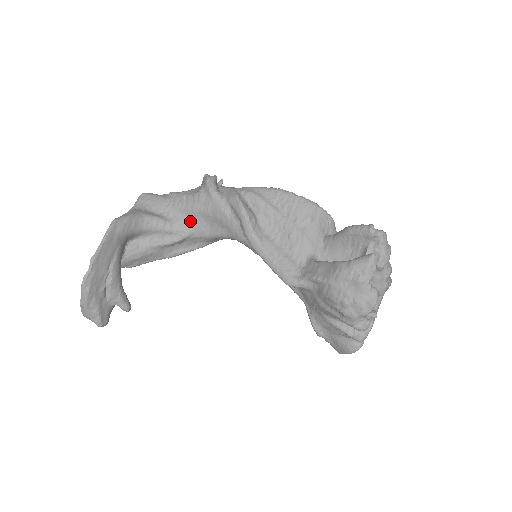
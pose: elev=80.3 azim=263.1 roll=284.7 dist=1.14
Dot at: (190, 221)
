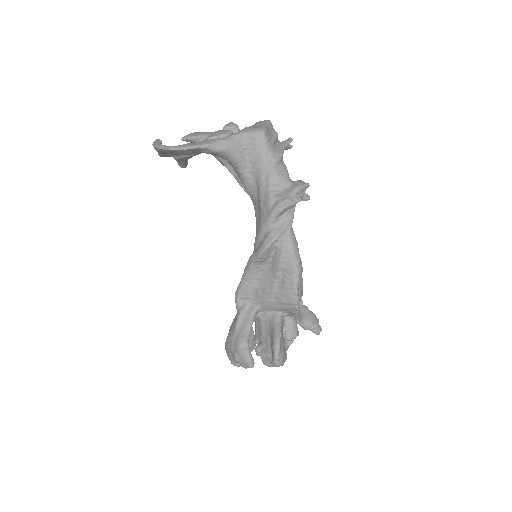
Dot at: (255, 193)
